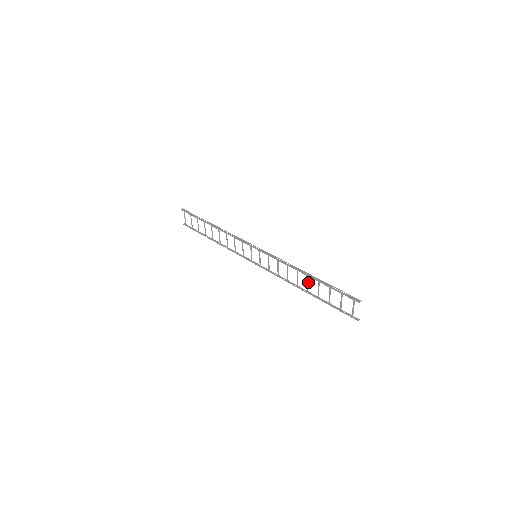
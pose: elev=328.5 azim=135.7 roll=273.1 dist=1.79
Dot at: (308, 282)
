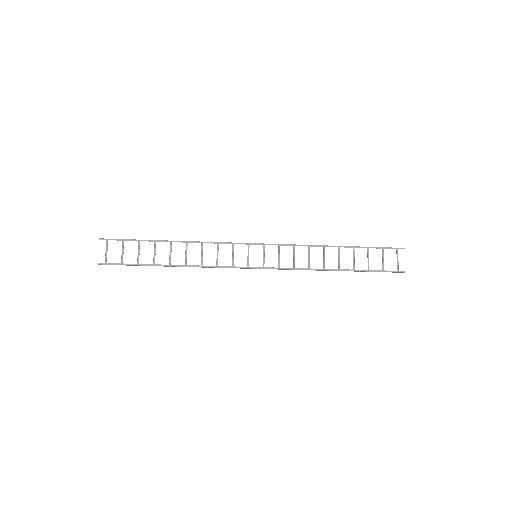
Dot at: (339, 255)
